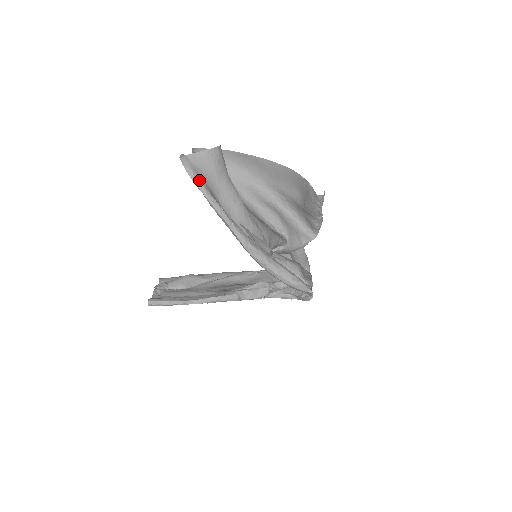
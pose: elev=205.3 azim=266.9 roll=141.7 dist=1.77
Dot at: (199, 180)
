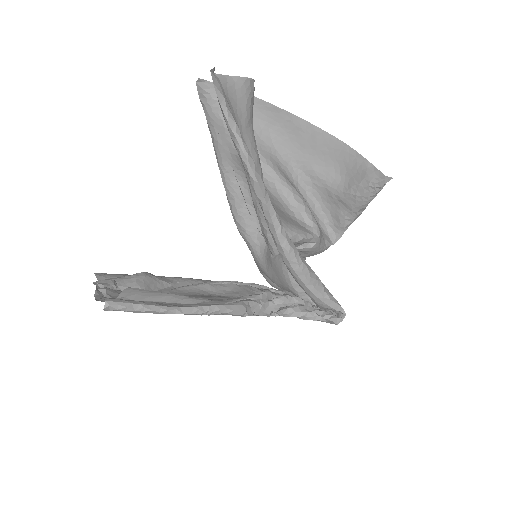
Dot at: (232, 115)
